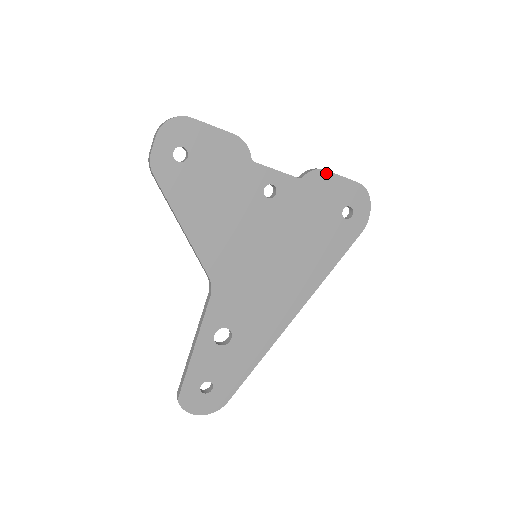
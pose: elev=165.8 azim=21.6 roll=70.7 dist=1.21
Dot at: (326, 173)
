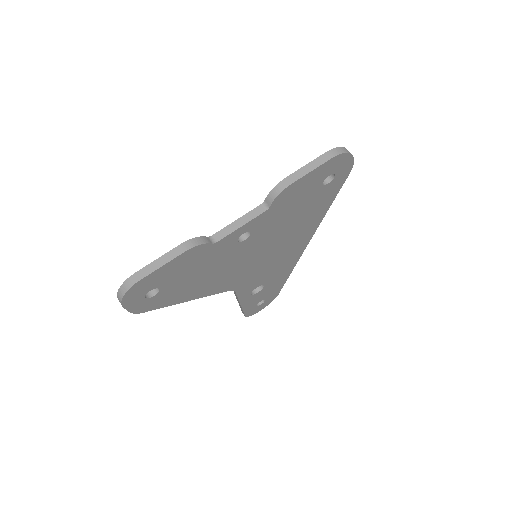
Dot at: (292, 185)
